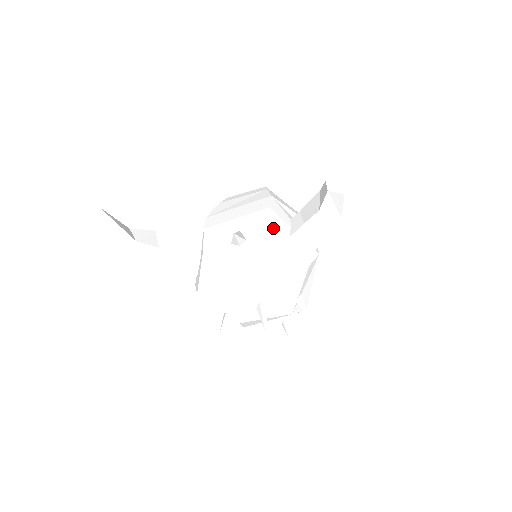
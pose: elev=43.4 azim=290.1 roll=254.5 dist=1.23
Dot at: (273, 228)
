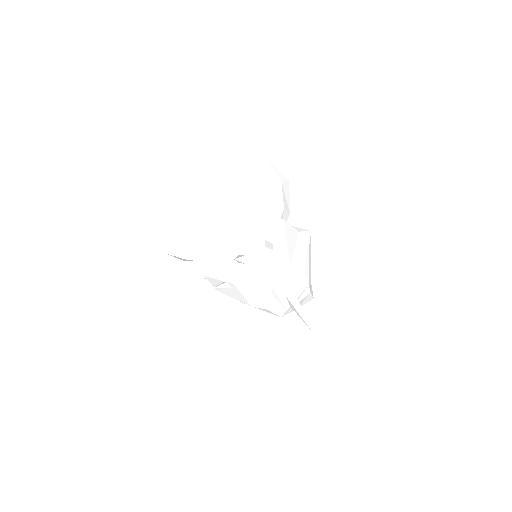
Dot at: occluded
